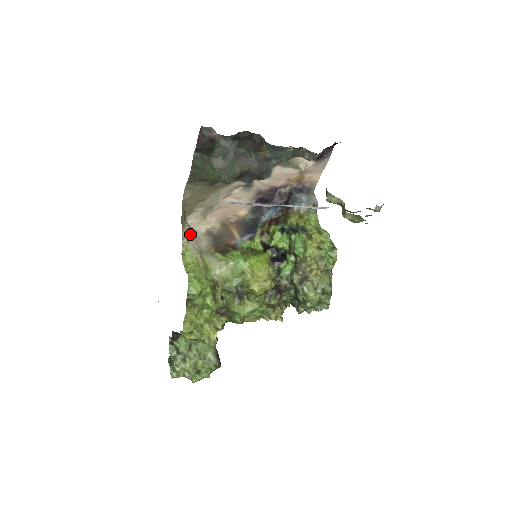
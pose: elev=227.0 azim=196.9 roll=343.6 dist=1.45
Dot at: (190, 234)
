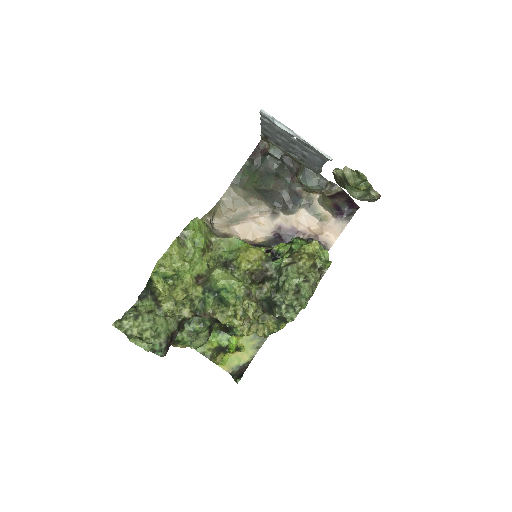
Dot at: (211, 223)
